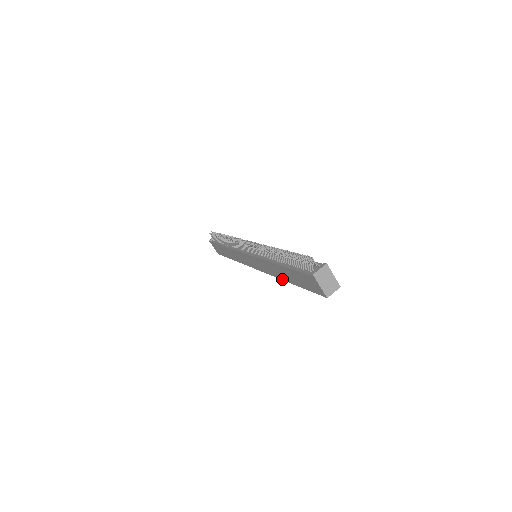
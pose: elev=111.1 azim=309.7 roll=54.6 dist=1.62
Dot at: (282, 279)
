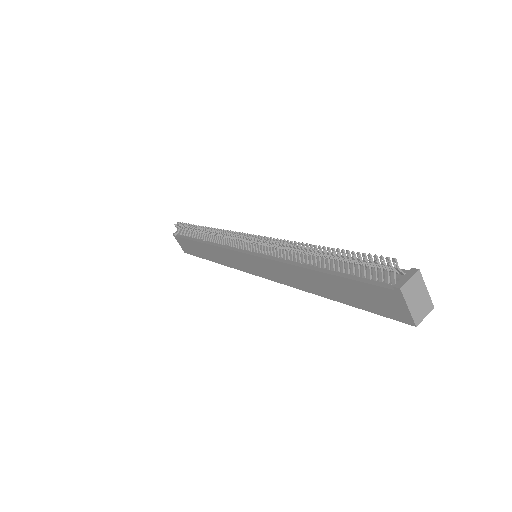
Dot at: (309, 291)
